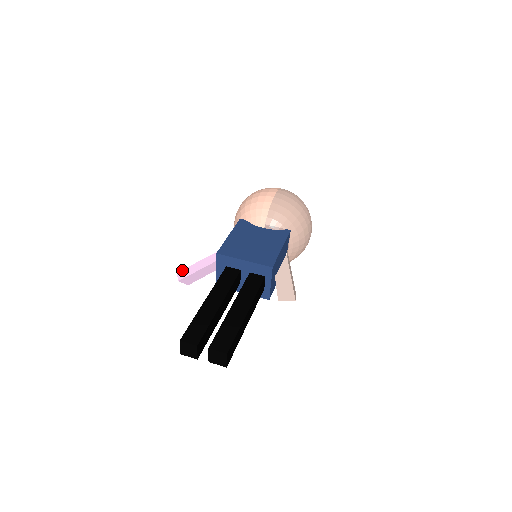
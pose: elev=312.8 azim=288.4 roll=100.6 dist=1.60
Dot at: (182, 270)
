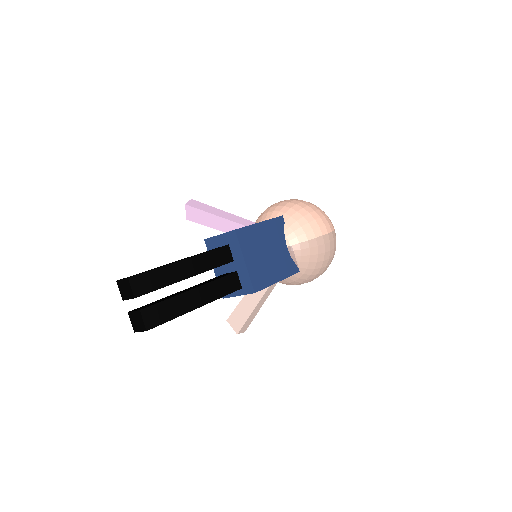
Dot at: (198, 201)
